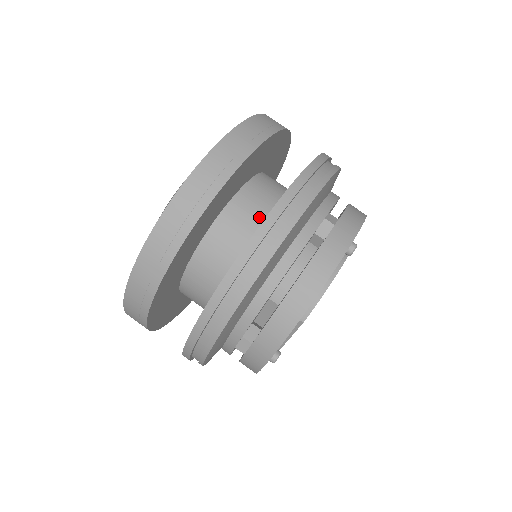
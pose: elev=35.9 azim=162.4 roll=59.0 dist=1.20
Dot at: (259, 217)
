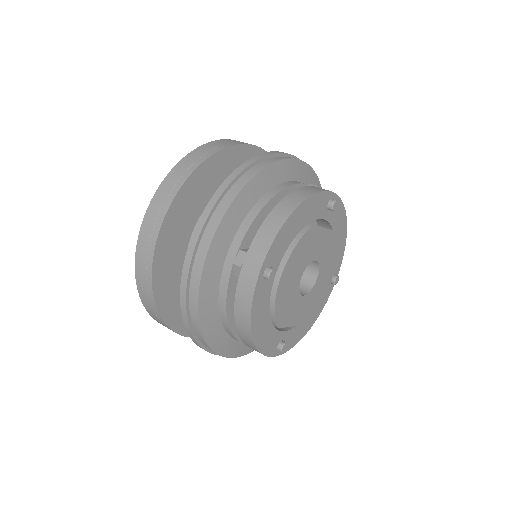
Dot at: occluded
